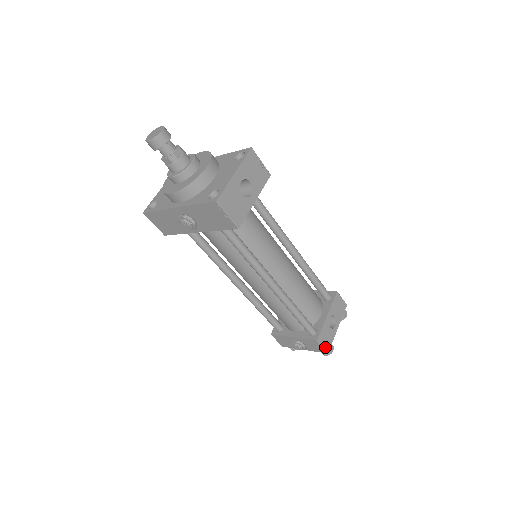
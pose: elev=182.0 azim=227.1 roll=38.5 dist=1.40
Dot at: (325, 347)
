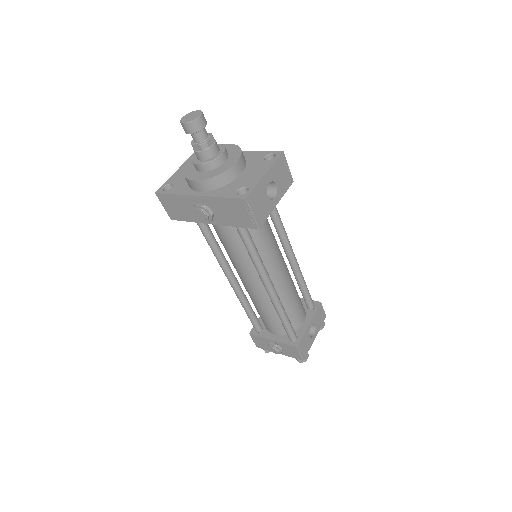
Dot at: (302, 354)
